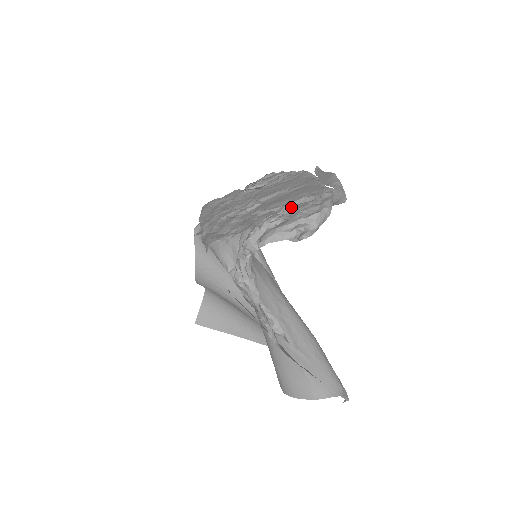
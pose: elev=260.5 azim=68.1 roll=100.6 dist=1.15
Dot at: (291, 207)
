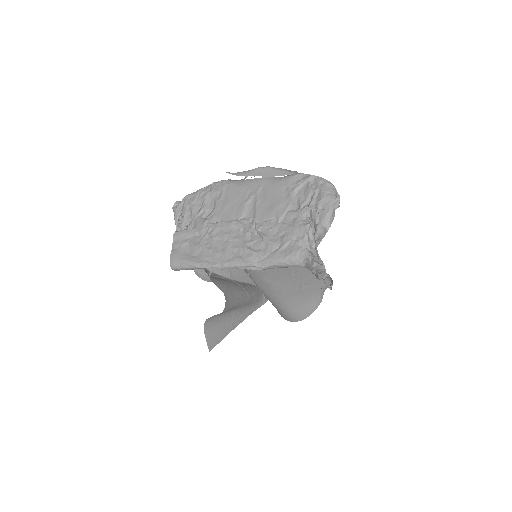
Dot at: (295, 201)
